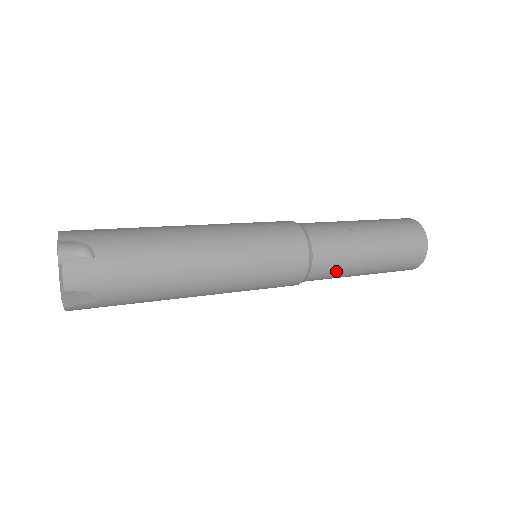
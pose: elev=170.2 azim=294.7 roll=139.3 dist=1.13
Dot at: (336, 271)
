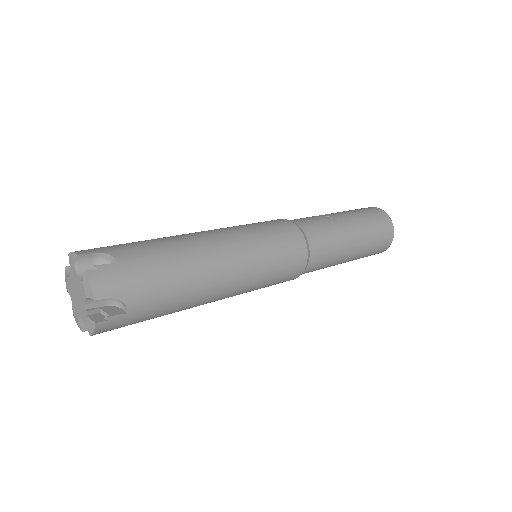
Dot at: (330, 254)
